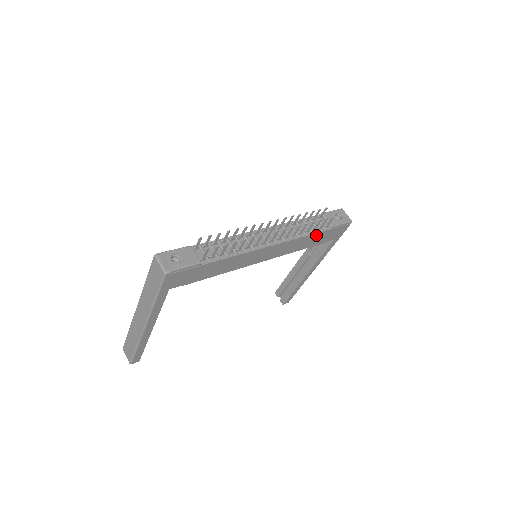
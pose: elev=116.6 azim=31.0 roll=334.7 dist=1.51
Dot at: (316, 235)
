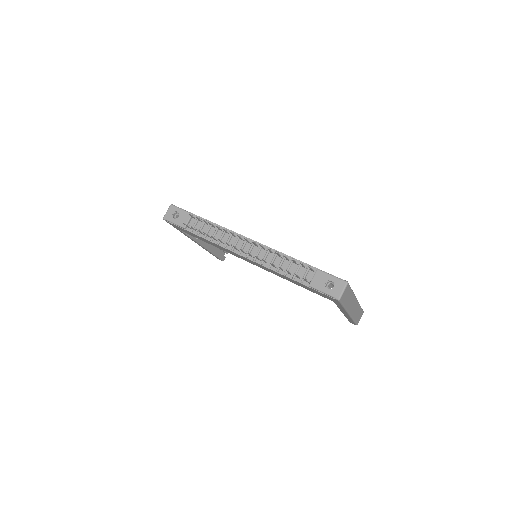
Dot at: (293, 280)
